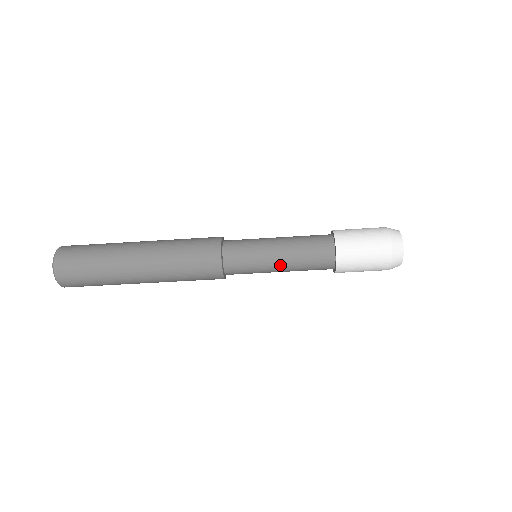
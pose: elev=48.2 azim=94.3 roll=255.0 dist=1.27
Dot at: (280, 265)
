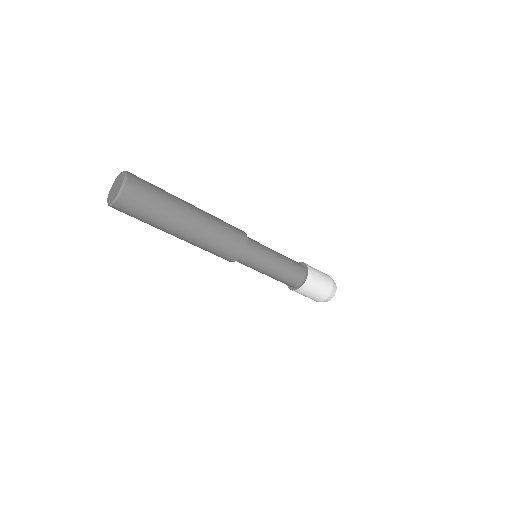
Dot at: (266, 274)
